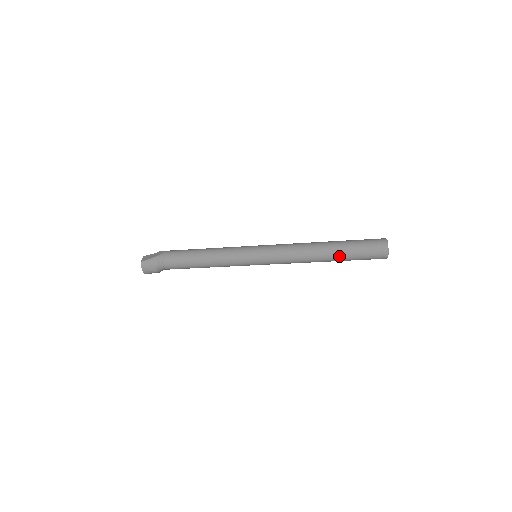
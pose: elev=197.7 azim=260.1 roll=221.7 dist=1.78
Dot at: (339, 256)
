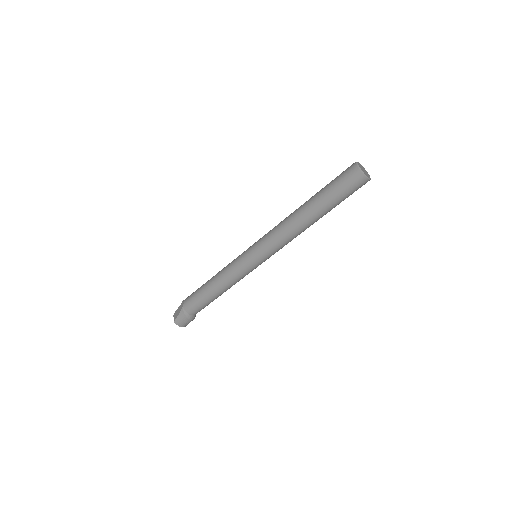
Dot at: (324, 210)
